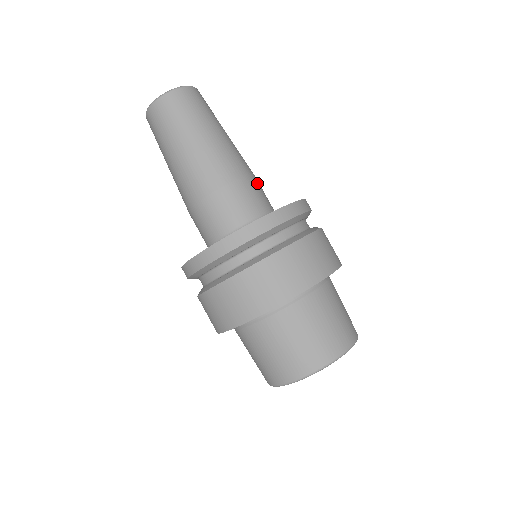
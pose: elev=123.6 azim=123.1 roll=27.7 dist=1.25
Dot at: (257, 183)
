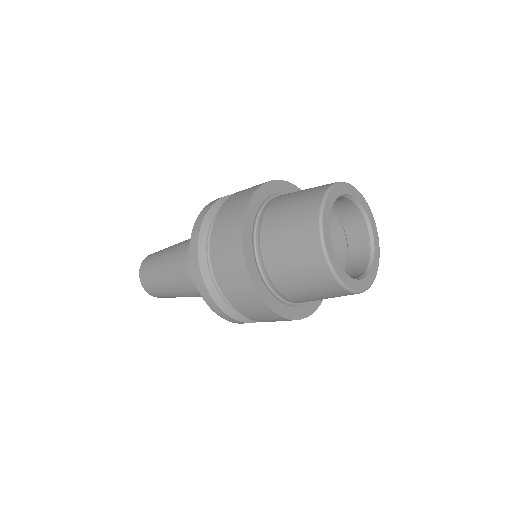
Dot at: occluded
